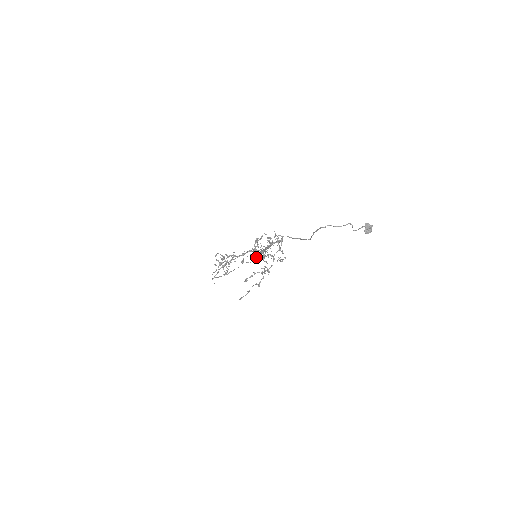
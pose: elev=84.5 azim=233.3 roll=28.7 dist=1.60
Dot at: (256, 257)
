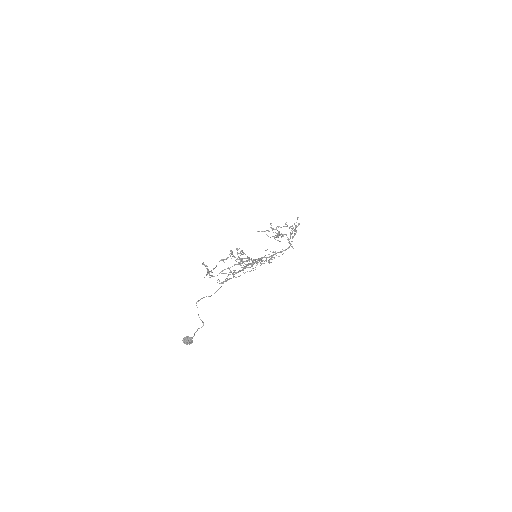
Dot at: (222, 259)
